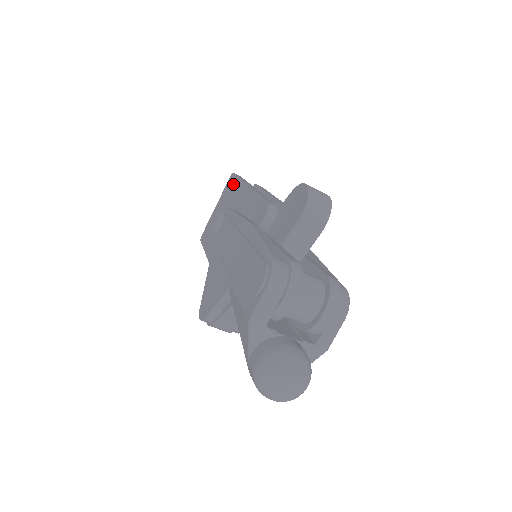
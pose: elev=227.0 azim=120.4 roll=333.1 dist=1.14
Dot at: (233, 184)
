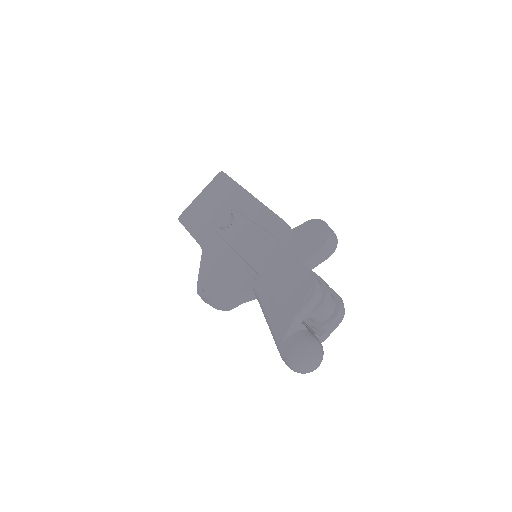
Dot at: (226, 183)
